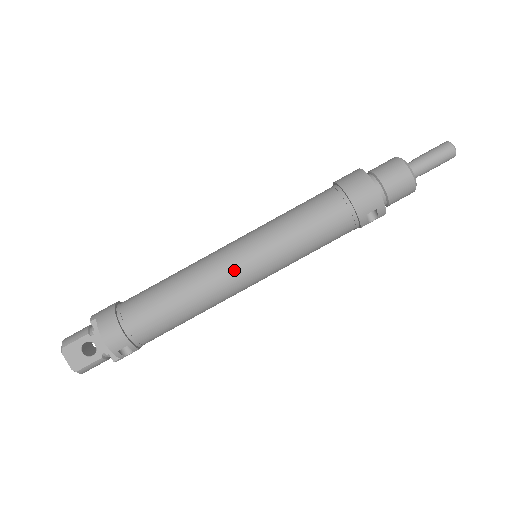
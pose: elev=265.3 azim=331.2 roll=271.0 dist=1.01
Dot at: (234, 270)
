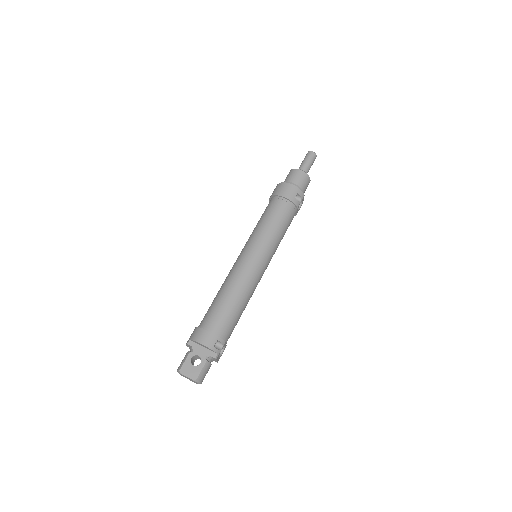
Dot at: (249, 263)
